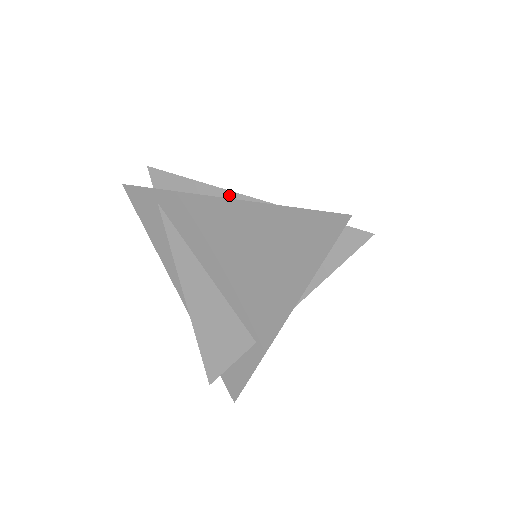
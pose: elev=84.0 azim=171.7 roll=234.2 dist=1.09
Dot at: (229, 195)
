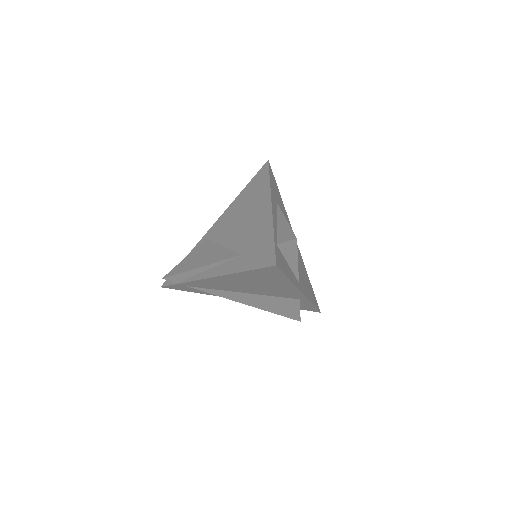
Dot at: (213, 266)
